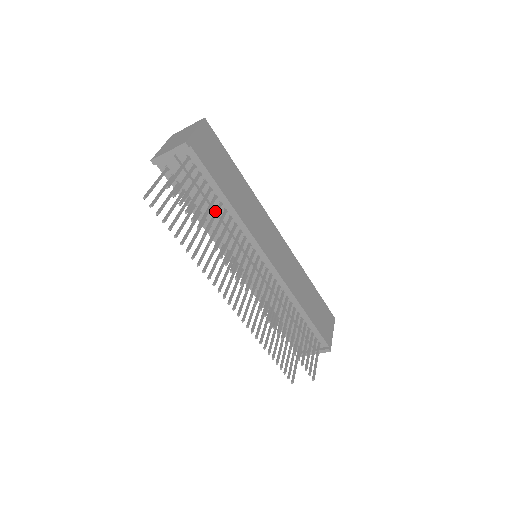
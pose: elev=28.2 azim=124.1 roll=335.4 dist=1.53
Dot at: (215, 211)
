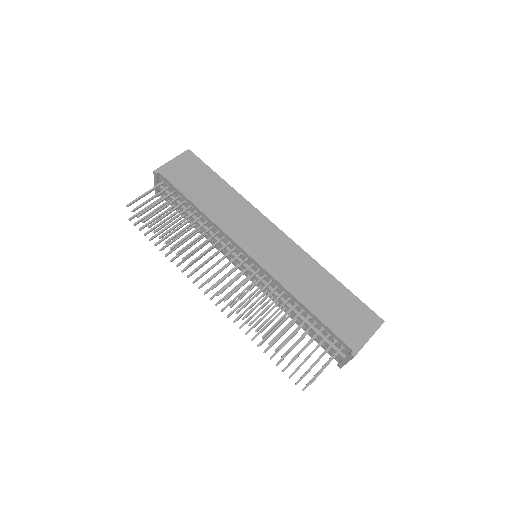
Dot at: (185, 218)
